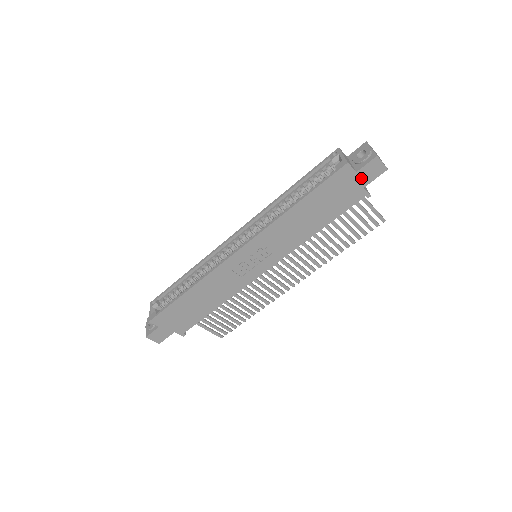
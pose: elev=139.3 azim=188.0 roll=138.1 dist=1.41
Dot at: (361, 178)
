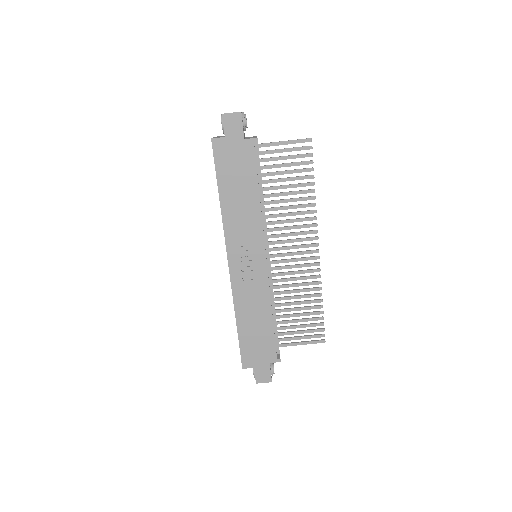
Dot at: (233, 136)
